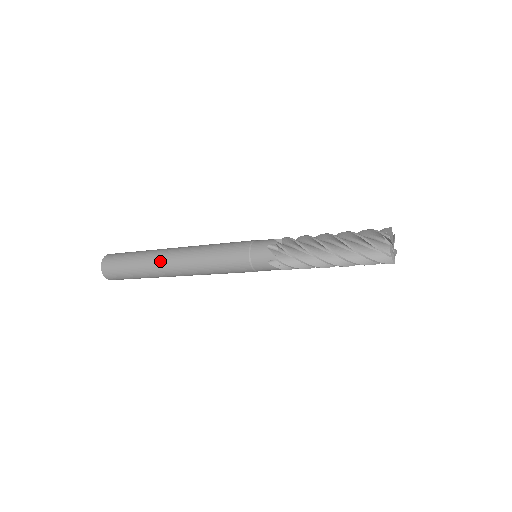
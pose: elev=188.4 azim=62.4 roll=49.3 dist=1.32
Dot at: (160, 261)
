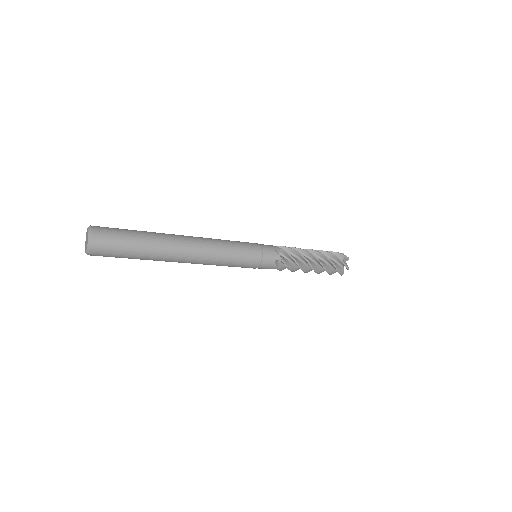
Dot at: (173, 258)
